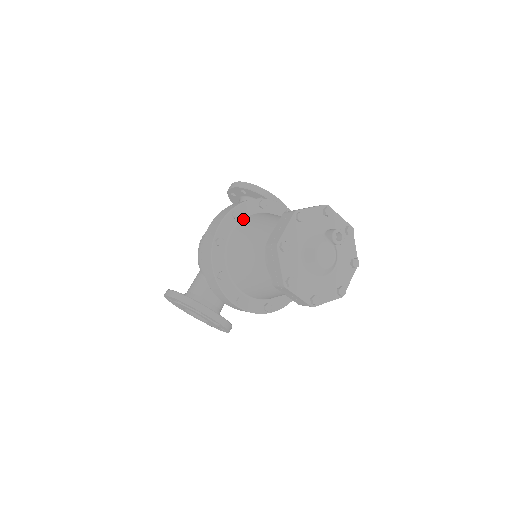
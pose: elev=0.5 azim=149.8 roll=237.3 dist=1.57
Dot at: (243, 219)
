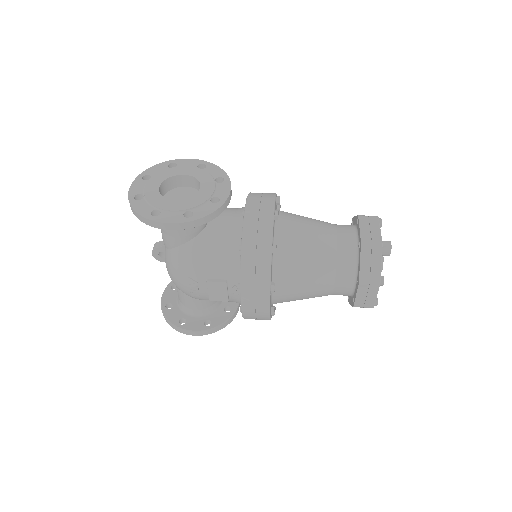
Dot at: (273, 279)
